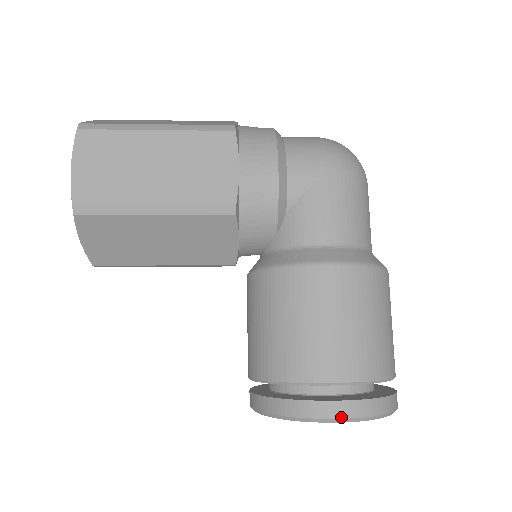
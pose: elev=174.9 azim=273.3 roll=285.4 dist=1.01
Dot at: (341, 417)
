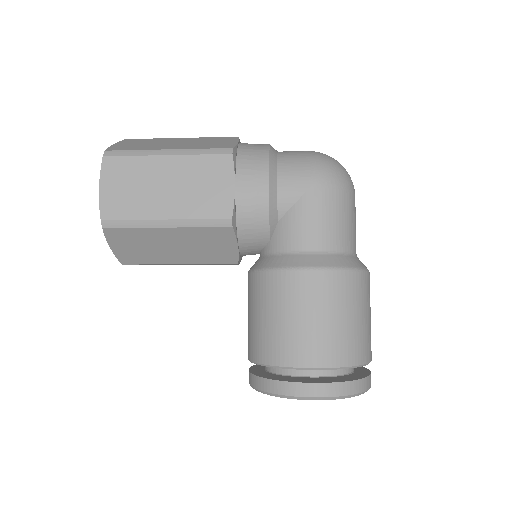
Dot at: (313, 396)
